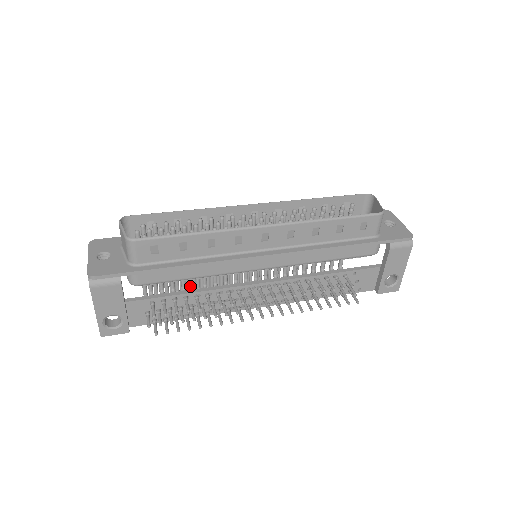
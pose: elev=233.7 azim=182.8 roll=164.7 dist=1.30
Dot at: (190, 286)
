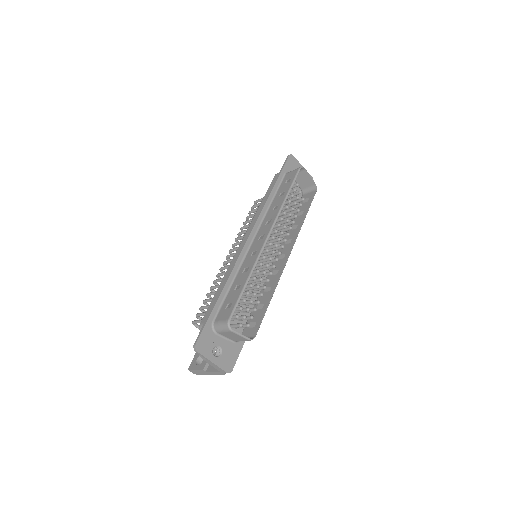
Dot at: occluded
